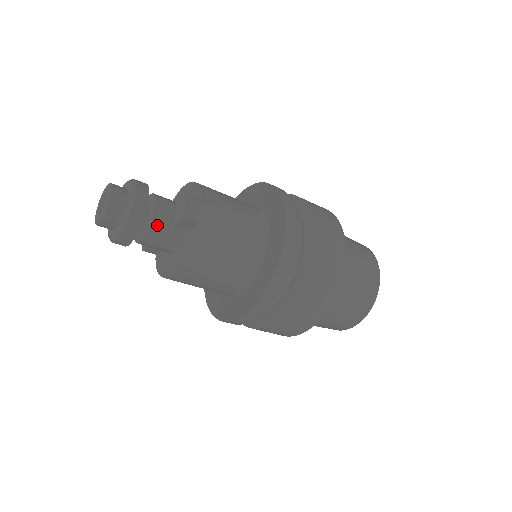
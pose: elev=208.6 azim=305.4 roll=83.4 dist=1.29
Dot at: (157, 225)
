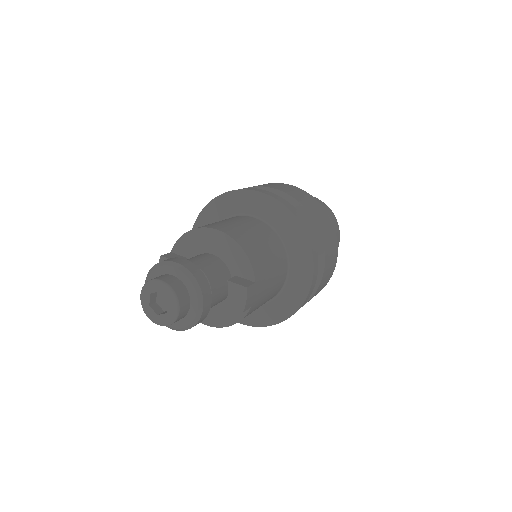
Dot at: occluded
